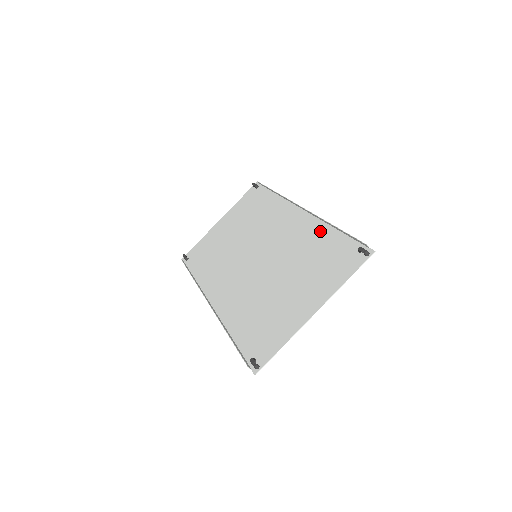
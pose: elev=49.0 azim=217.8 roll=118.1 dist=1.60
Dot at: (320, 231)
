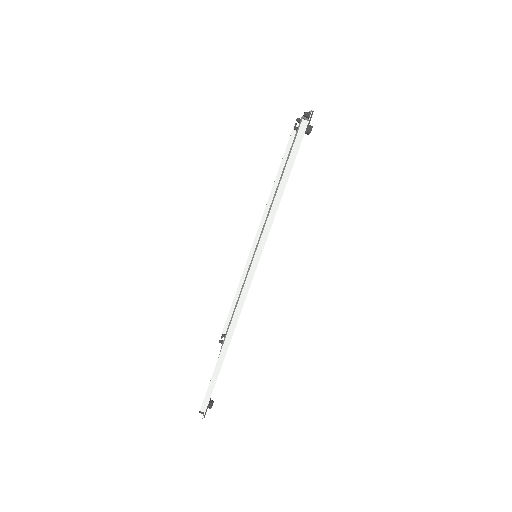
Dot at: occluded
